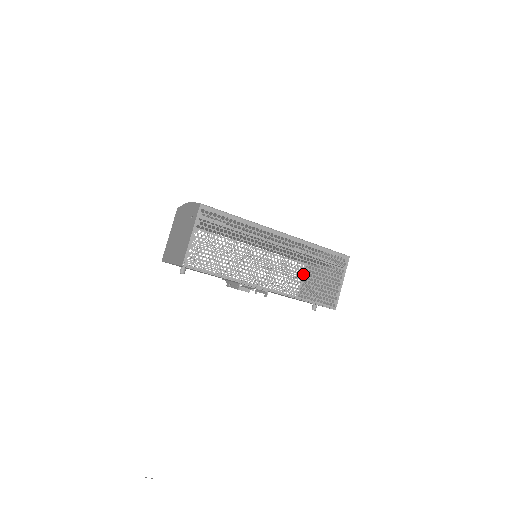
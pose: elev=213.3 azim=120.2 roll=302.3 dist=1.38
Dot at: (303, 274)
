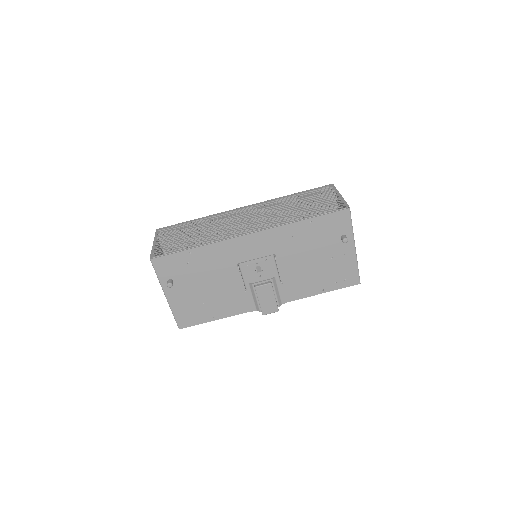
Dot at: occluded
